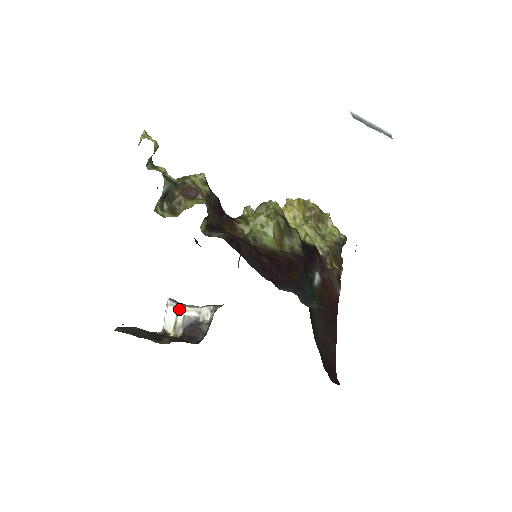
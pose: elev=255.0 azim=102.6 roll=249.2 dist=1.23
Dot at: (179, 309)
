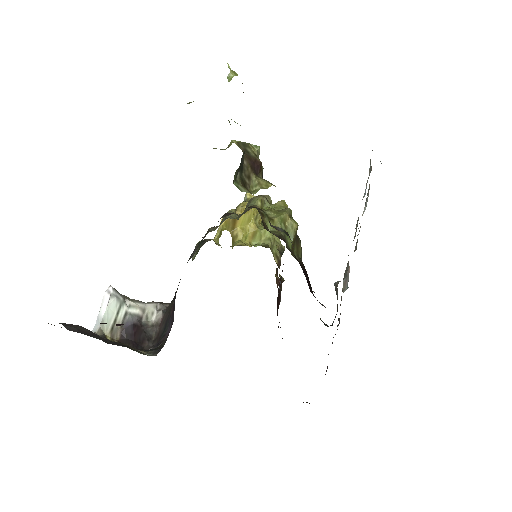
Dot at: (122, 303)
